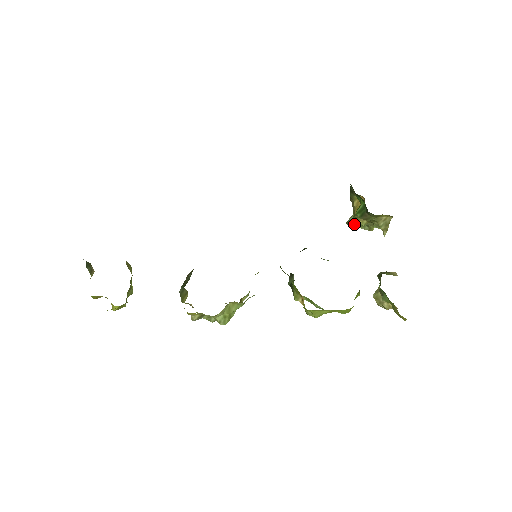
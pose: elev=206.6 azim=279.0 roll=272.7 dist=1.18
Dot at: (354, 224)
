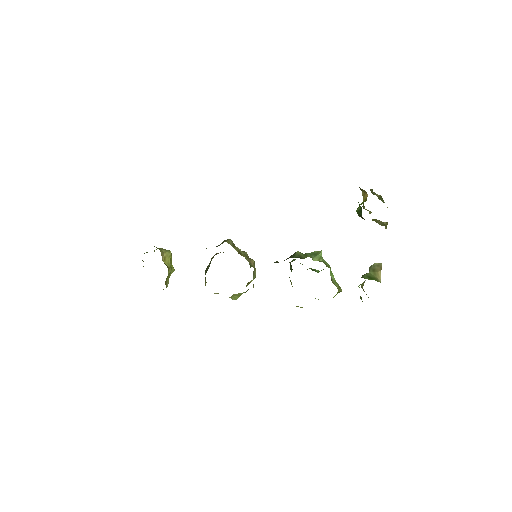
Dot at: (364, 208)
